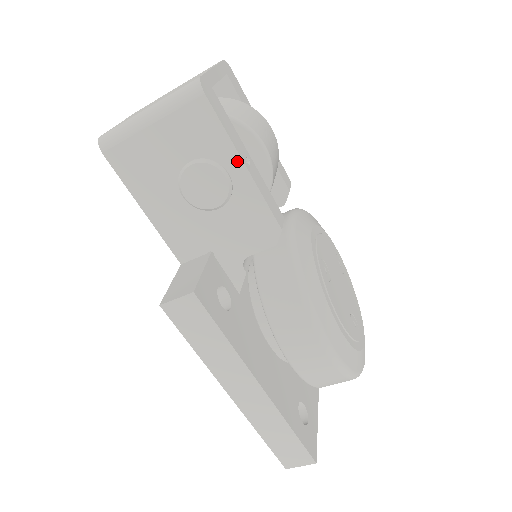
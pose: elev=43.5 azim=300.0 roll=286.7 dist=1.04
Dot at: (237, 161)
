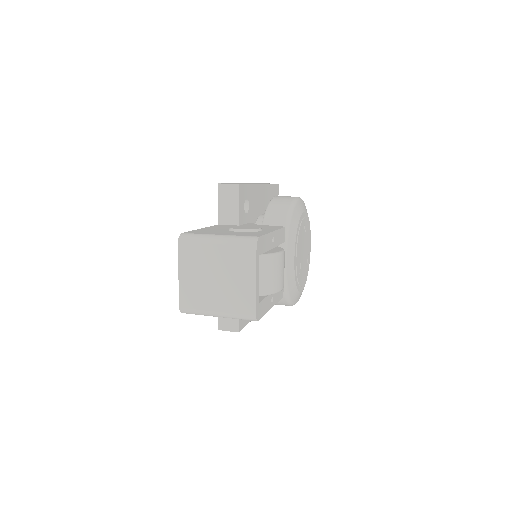
Dot at: occluded
